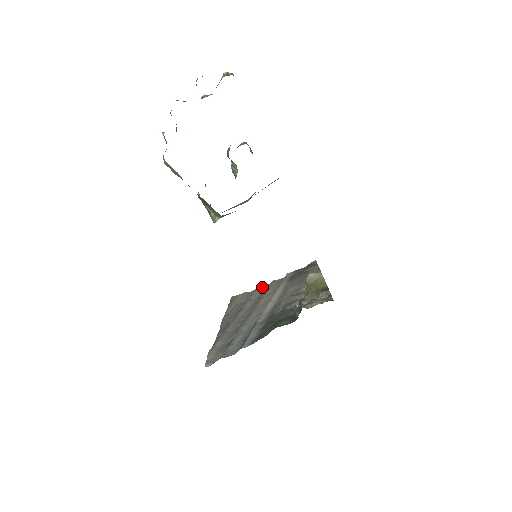
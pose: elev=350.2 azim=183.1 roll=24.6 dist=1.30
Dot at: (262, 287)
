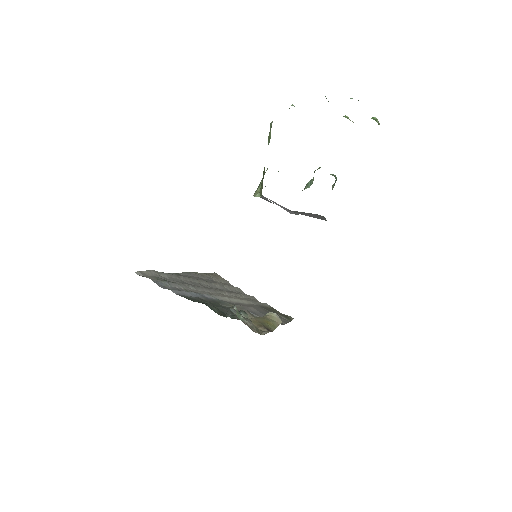
Dot at: (241, 291)
